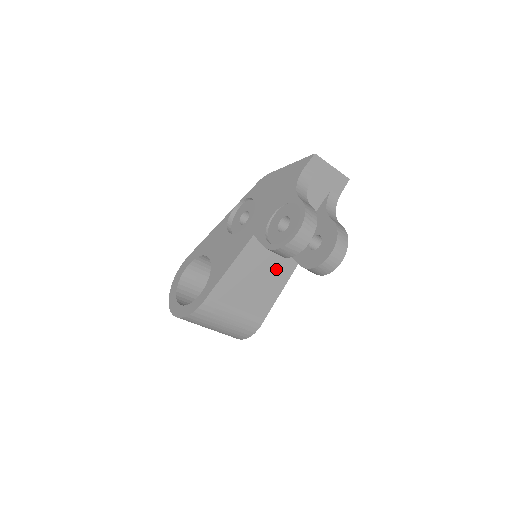
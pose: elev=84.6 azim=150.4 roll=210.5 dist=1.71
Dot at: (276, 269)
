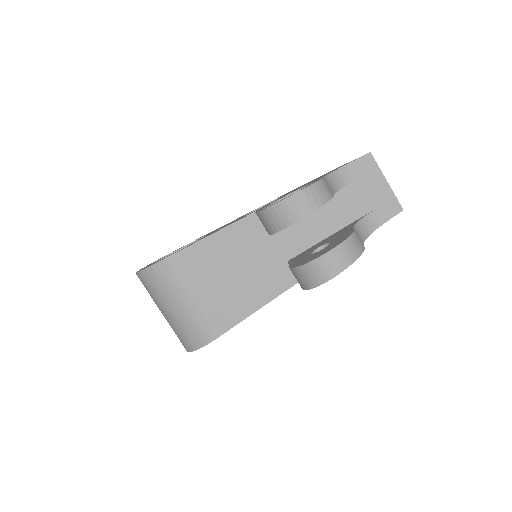
Dot at: (266, 273)
